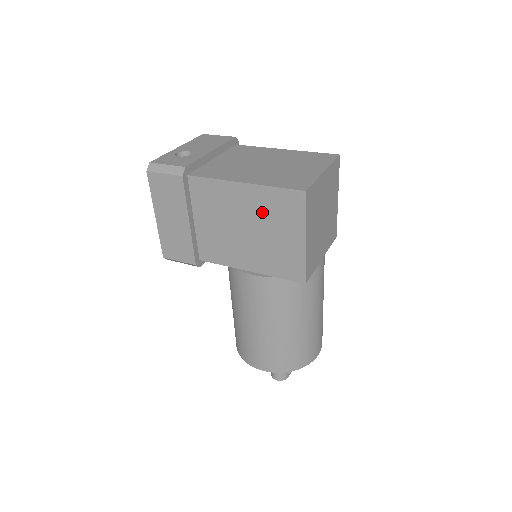
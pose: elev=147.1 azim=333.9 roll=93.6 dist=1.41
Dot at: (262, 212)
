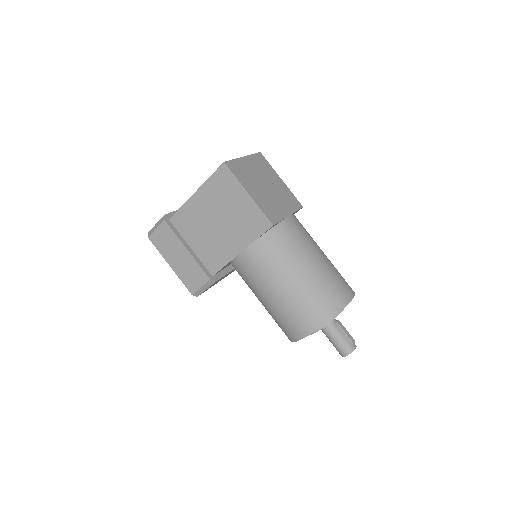
Dot at: (216, 201)
